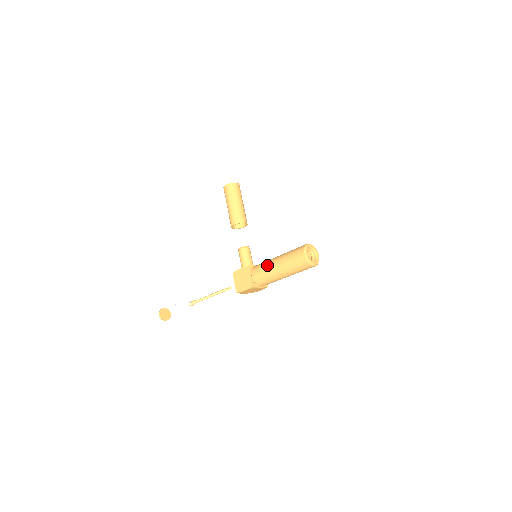
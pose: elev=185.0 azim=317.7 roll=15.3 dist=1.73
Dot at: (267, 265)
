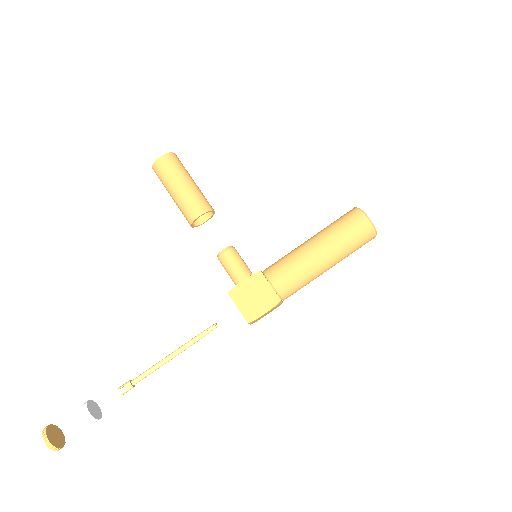
Dot at: (299, 257)
